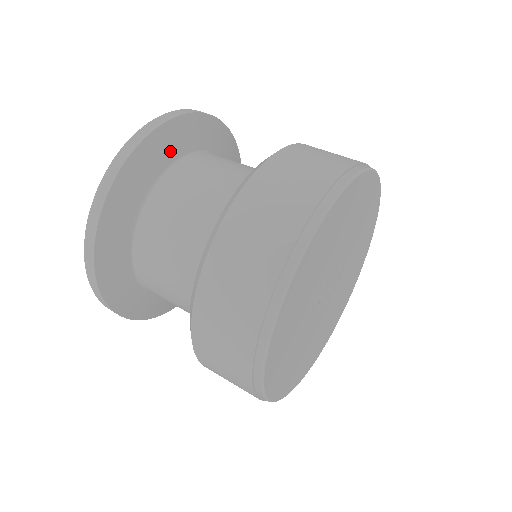
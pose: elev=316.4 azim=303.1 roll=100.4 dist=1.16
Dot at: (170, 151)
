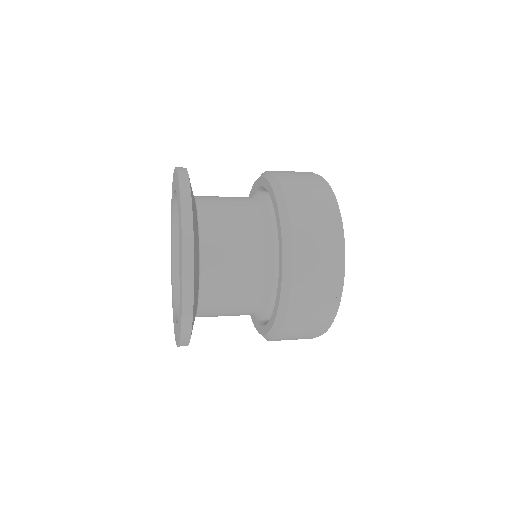
Dot at: (196, 217)
